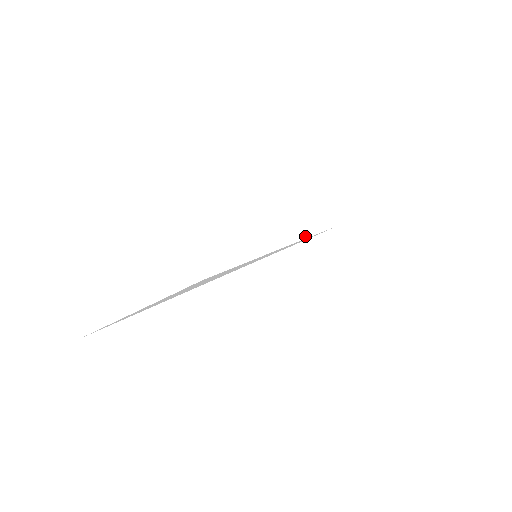
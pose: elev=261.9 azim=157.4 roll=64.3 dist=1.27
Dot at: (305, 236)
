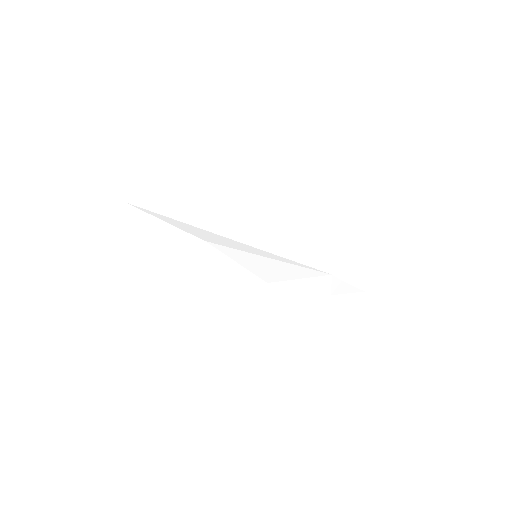
Dot at: (296, 255)
